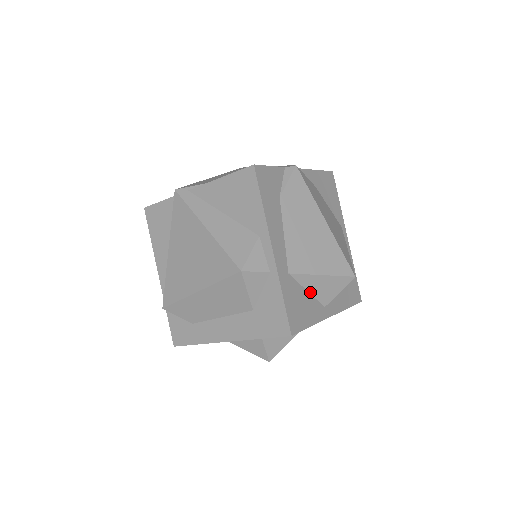
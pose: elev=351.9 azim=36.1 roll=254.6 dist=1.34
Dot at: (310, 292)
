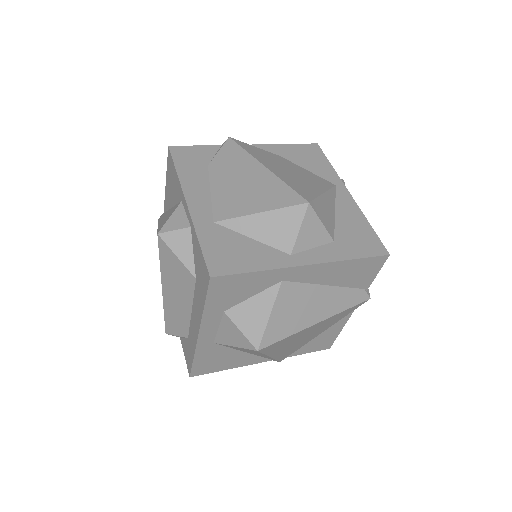
Dot at: (257, 239)
